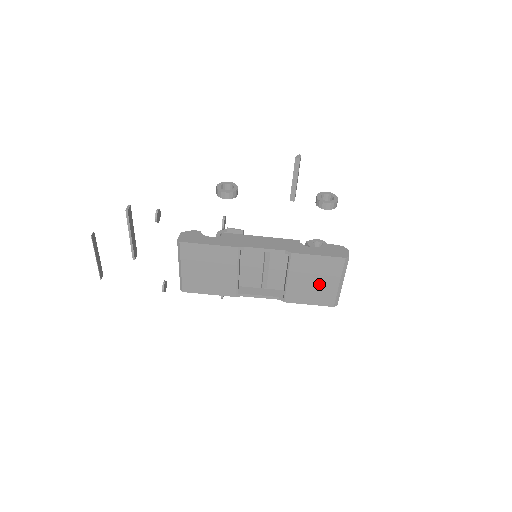
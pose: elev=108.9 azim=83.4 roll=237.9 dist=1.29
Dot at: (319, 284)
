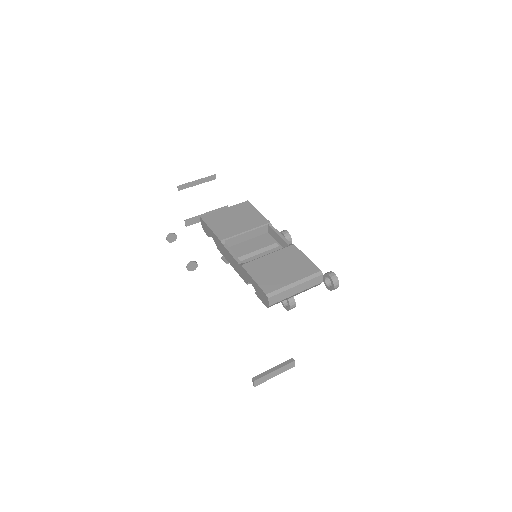
Dot at: (281, 272)
